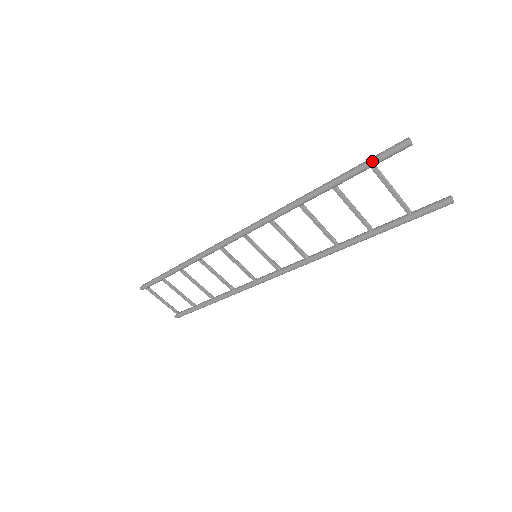
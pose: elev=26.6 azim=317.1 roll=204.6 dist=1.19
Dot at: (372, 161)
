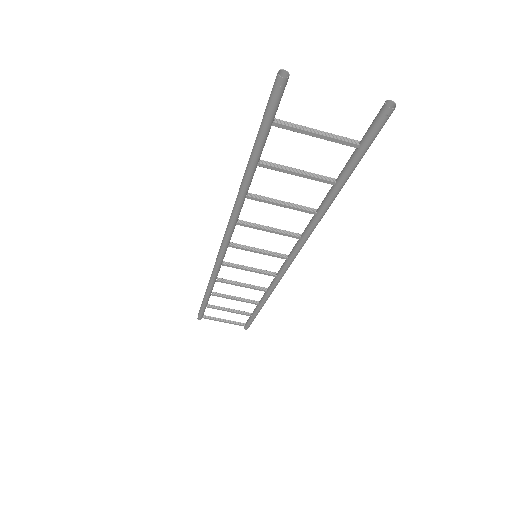
Dot at: (265, 119)
